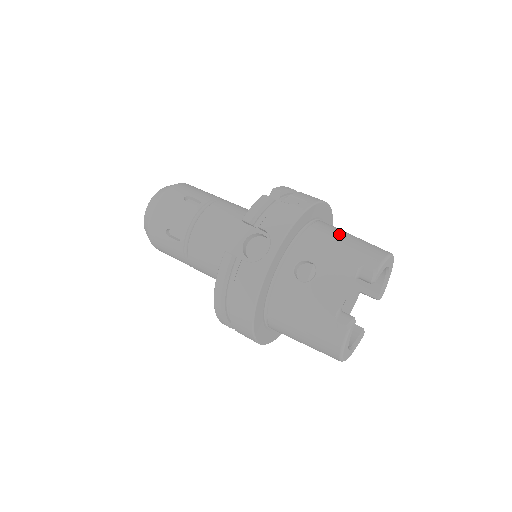
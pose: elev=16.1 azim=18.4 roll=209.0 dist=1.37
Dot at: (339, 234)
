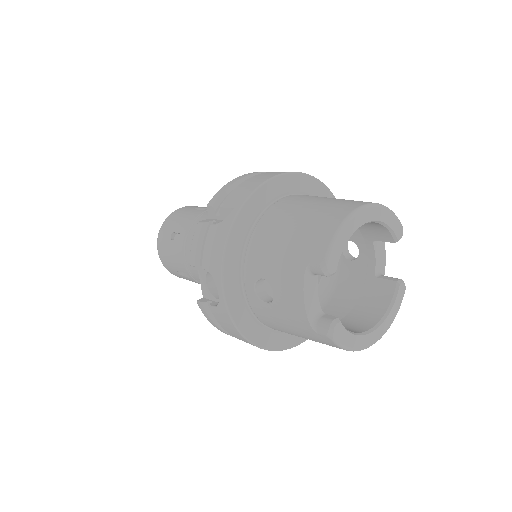
Dot at: (284, 223)
